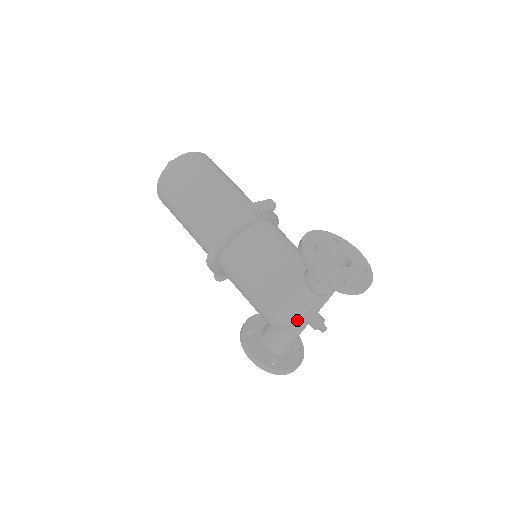
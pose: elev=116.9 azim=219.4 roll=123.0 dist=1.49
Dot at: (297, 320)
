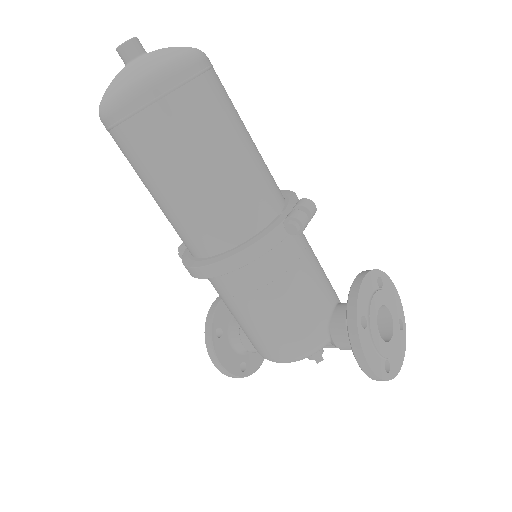
Dot at: occluded
